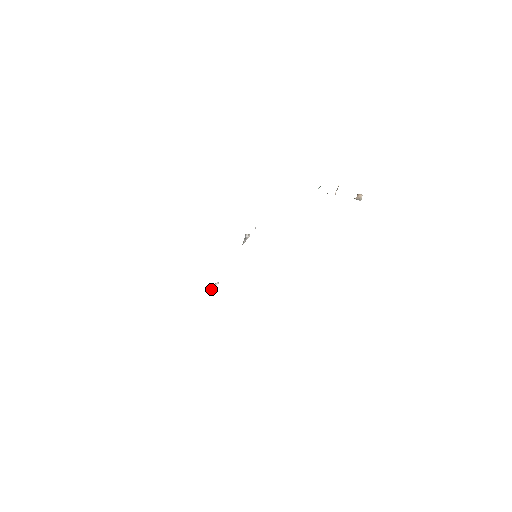
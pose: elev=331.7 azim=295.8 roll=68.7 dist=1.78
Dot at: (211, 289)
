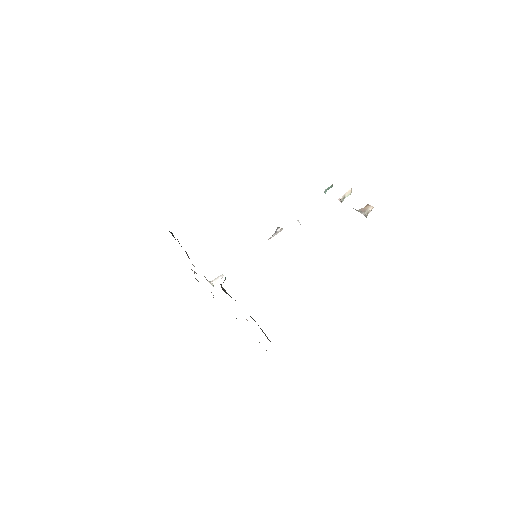
Dot at: occluded
